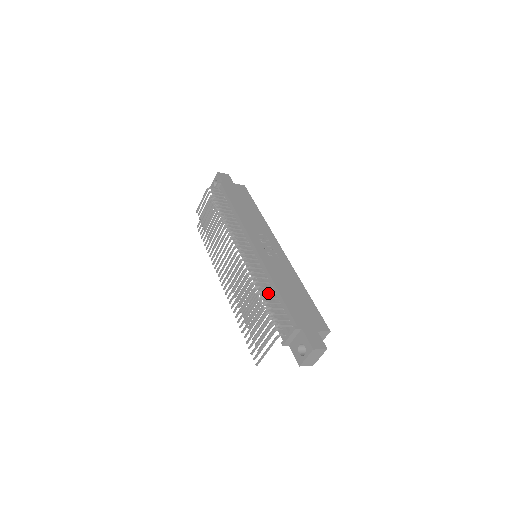
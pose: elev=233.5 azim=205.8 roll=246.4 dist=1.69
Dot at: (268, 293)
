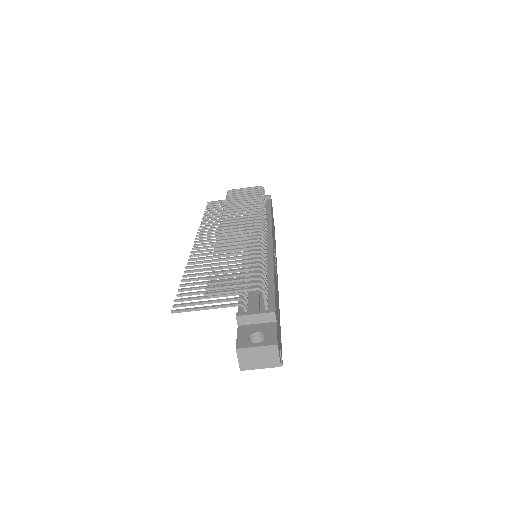
Dot at: occluded
